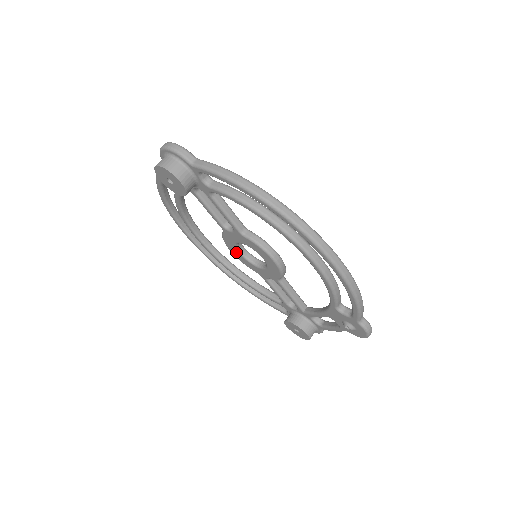
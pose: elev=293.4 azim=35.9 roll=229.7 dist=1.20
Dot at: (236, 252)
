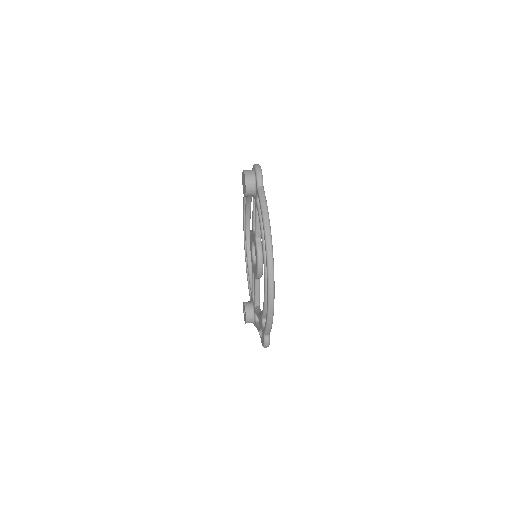
Dot at: (251, 244)
